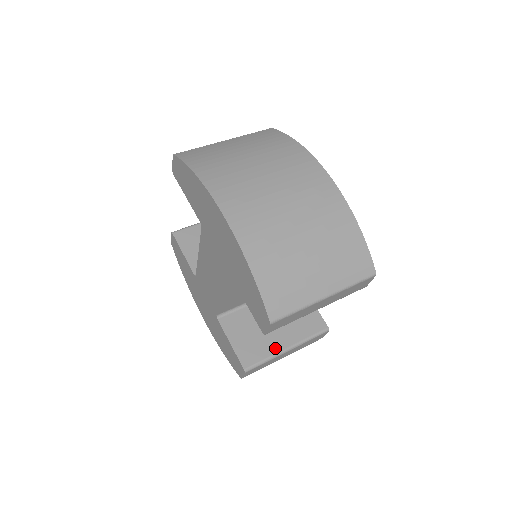
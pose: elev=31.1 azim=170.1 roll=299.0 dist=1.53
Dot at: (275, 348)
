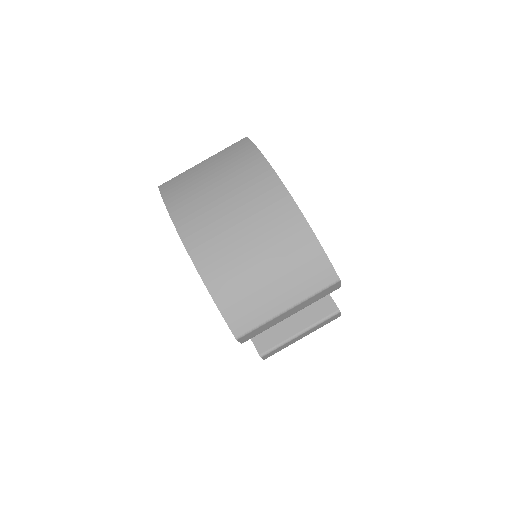
Dot at: (287, 334)
